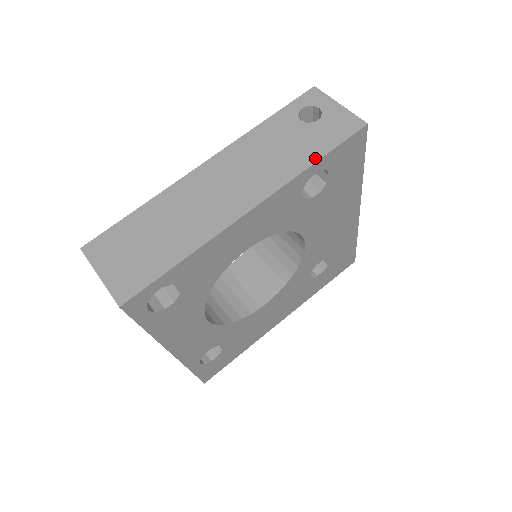
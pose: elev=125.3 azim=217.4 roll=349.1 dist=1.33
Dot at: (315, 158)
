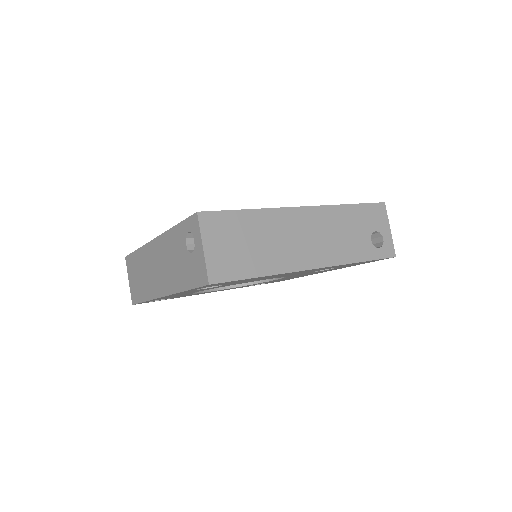
Dot at: (185, 287)
